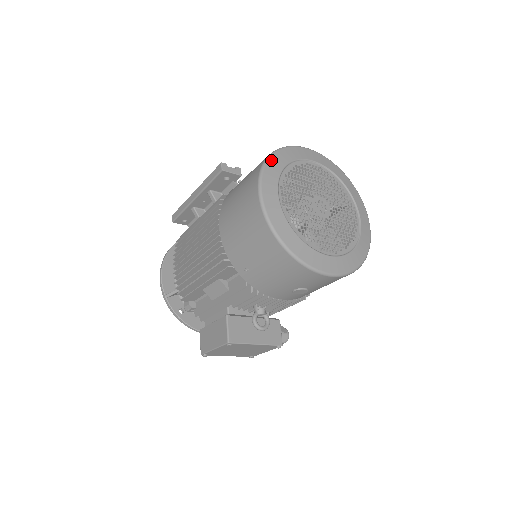
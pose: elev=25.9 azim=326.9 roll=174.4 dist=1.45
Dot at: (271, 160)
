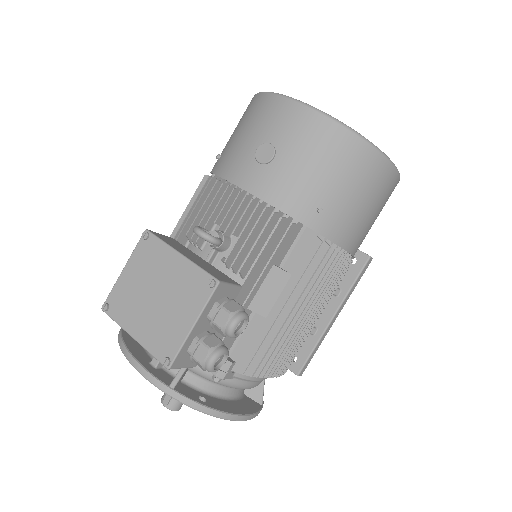
Dot at: occluded
